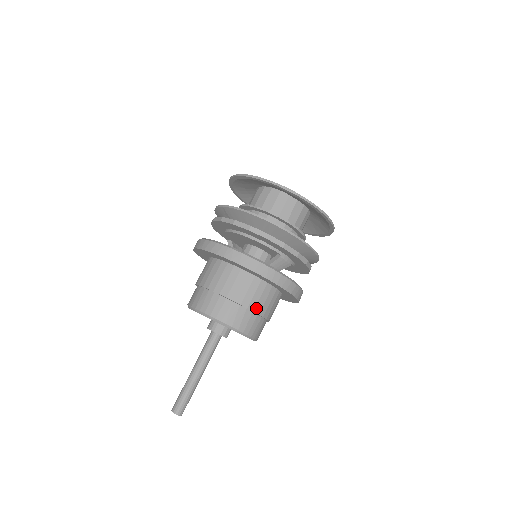
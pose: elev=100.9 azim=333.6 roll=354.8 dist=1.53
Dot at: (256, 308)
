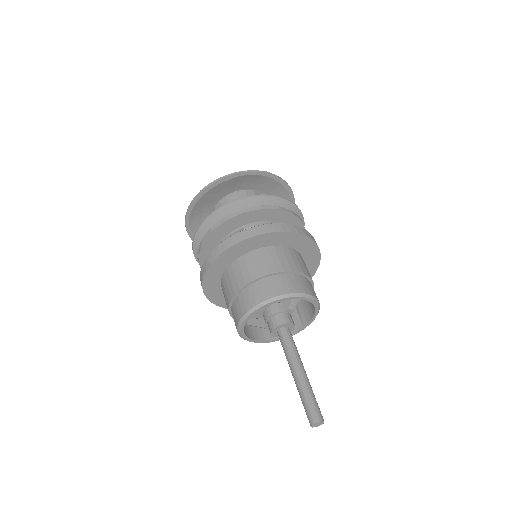
Dot at: (260, 273)
